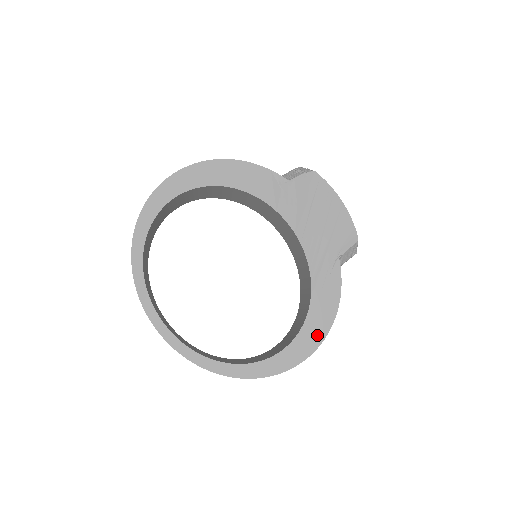
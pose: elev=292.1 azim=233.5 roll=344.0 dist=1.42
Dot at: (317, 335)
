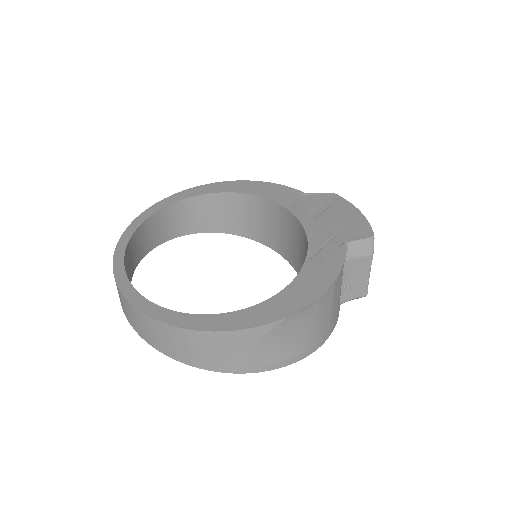
Dot at: (299, 300)
